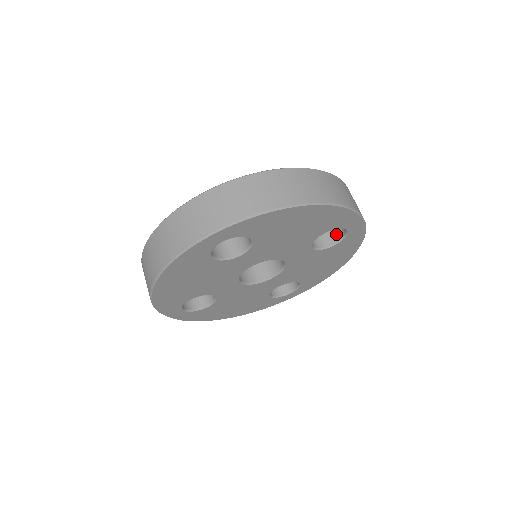
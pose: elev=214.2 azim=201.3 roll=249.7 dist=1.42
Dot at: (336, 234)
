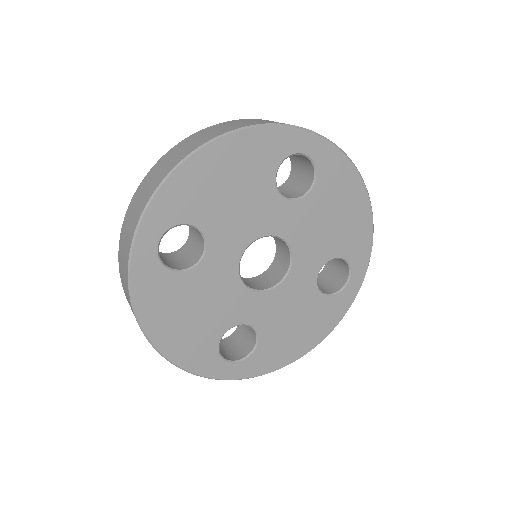
Dot at: (309, 172)
